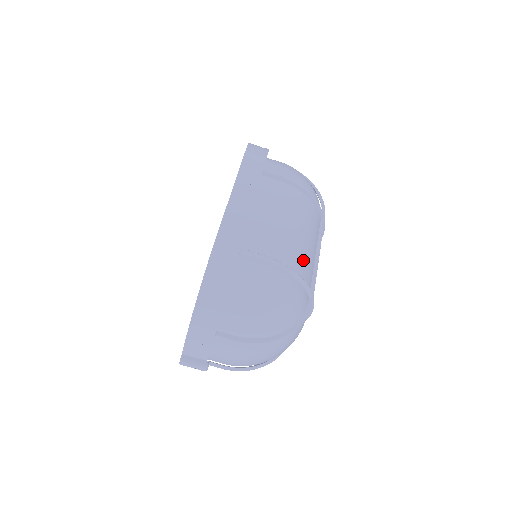
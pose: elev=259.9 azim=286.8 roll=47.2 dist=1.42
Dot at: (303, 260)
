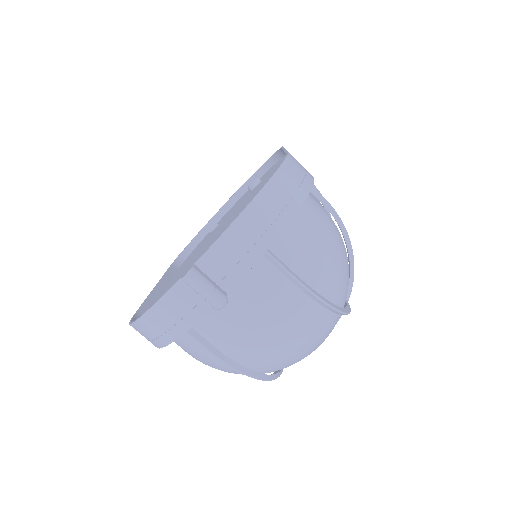
Dot at: occluded
